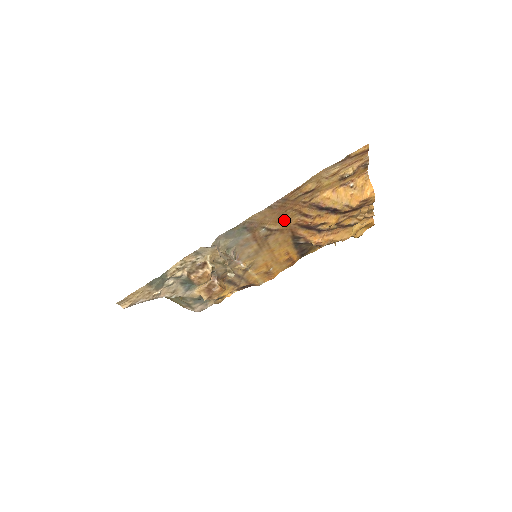
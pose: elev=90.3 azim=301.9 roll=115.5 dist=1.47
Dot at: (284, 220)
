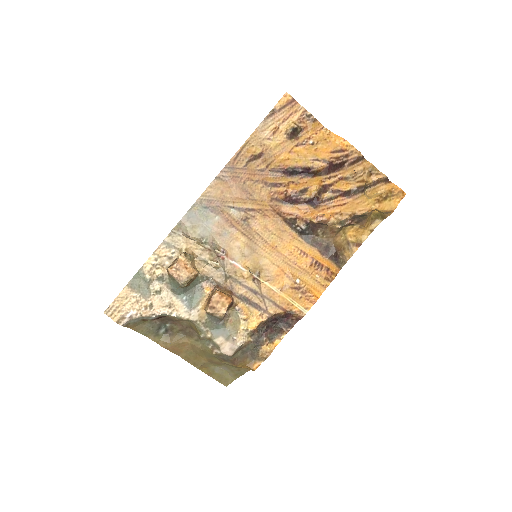
Dot at: (252, 196)
